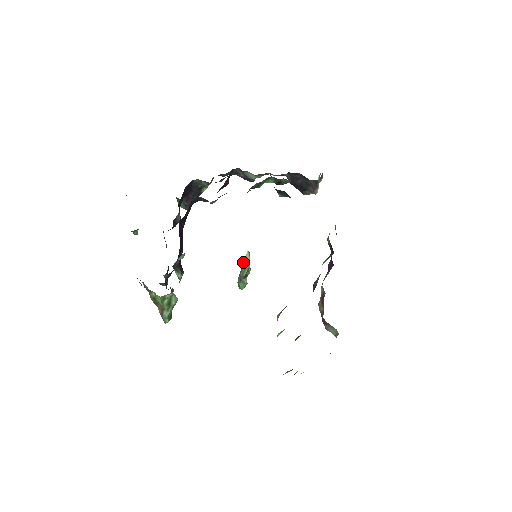
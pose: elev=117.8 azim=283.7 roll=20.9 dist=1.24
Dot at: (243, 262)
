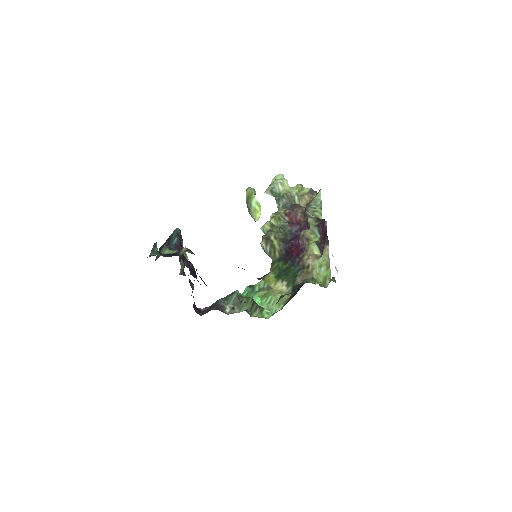
Dot at: (252, 212)
